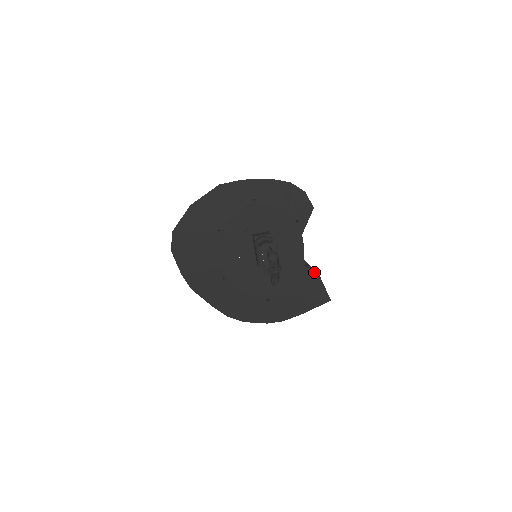
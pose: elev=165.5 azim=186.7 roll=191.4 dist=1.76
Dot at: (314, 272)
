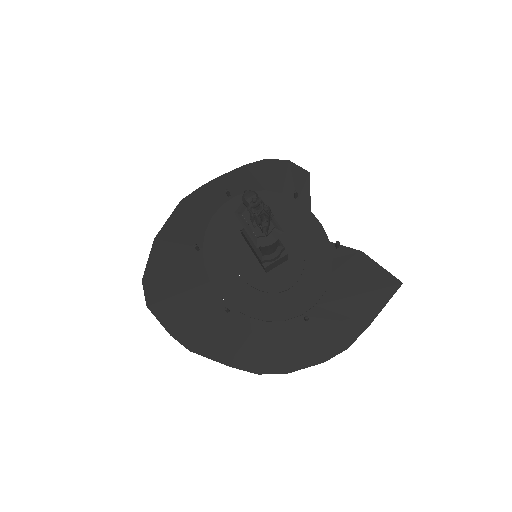
Dot at: (354, 252)
